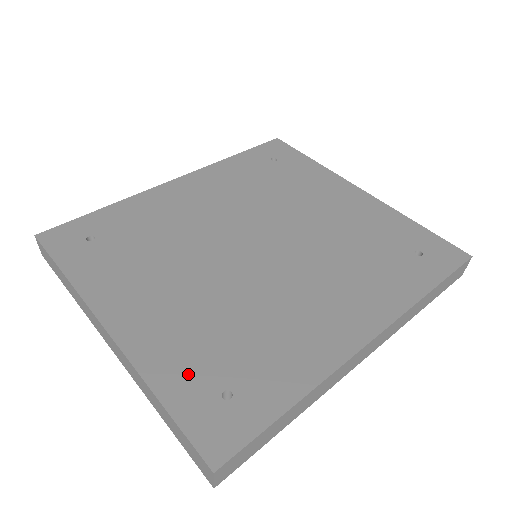
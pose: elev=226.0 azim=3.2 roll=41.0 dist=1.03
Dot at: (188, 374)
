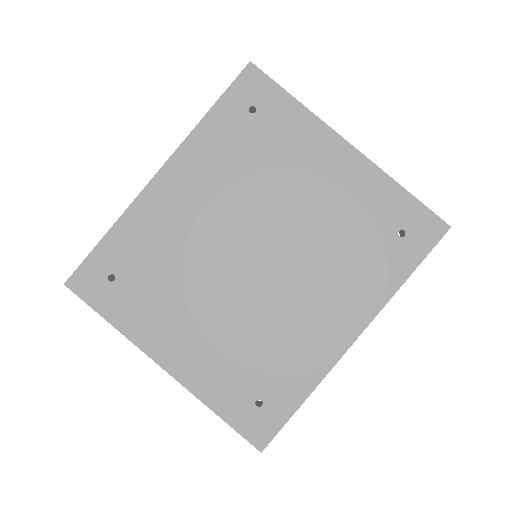
Dot at: (230, 393)
